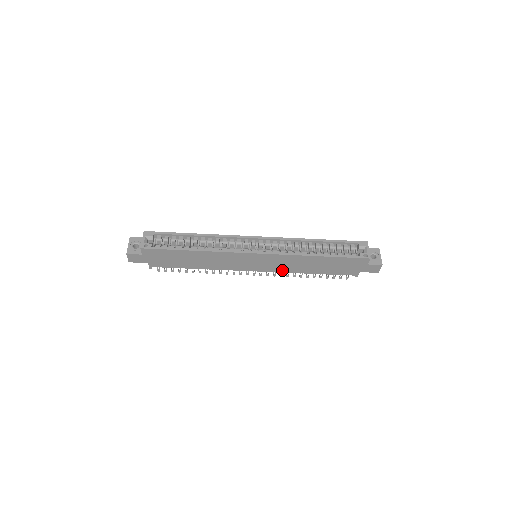
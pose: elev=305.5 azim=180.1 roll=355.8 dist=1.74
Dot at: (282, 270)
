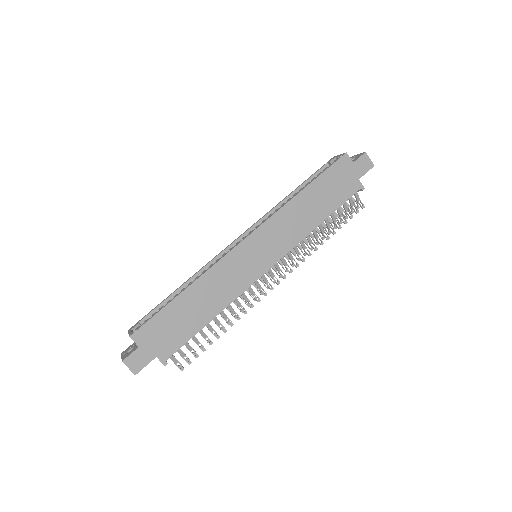
Dot at: (292, 243)
